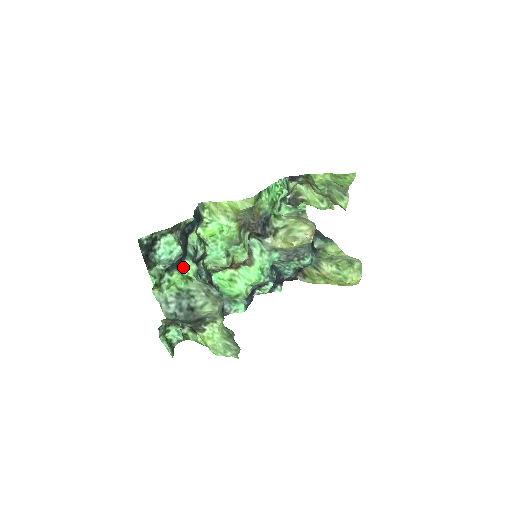
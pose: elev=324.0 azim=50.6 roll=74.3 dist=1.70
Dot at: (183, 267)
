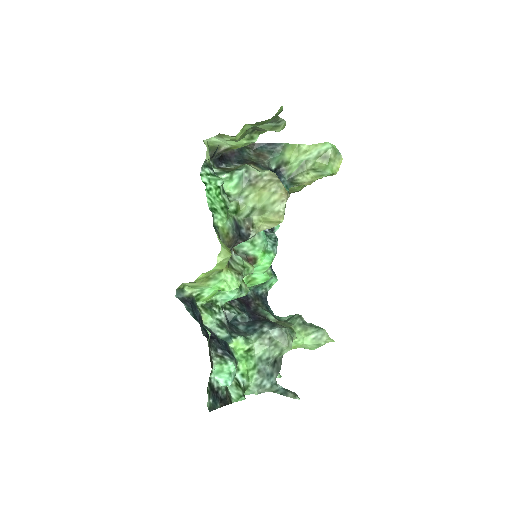
Dot at: (233, 350)
